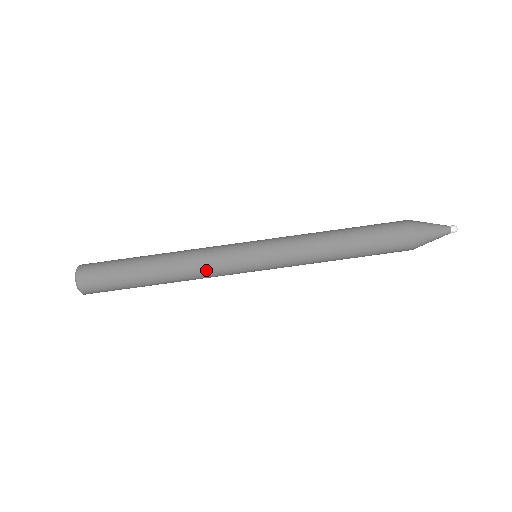
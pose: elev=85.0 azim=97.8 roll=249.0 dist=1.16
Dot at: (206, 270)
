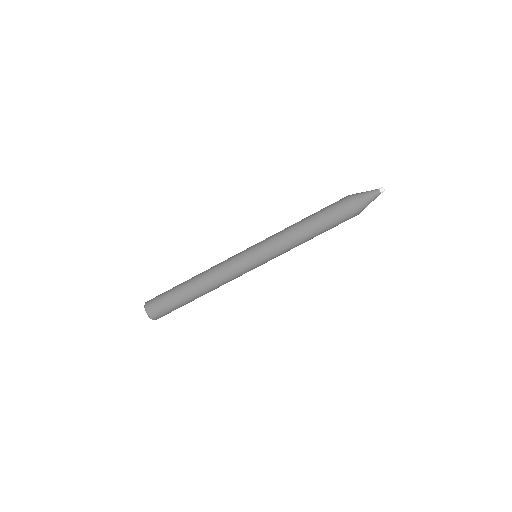
Dot at: (223, 271)
